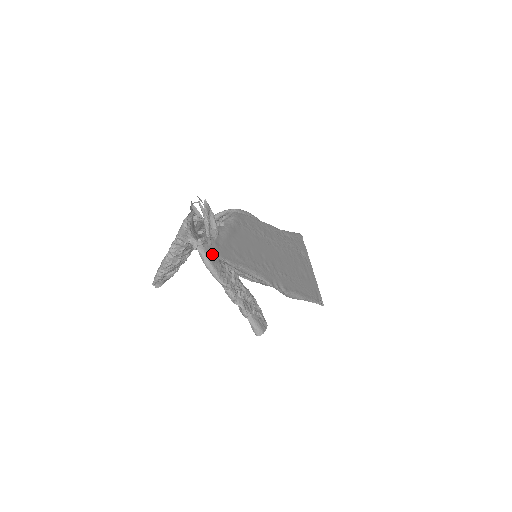
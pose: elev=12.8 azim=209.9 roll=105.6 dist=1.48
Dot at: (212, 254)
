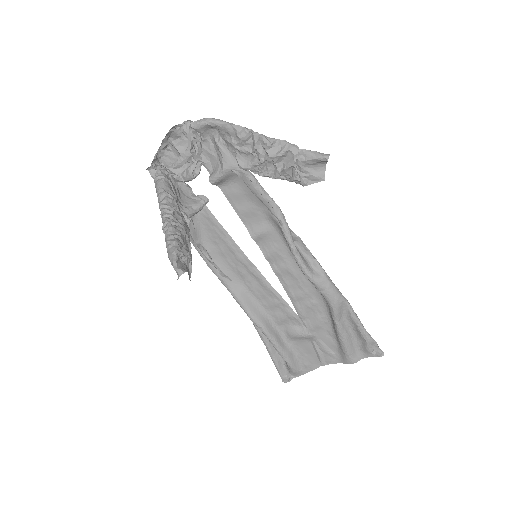
Dot at: (209, 134)
